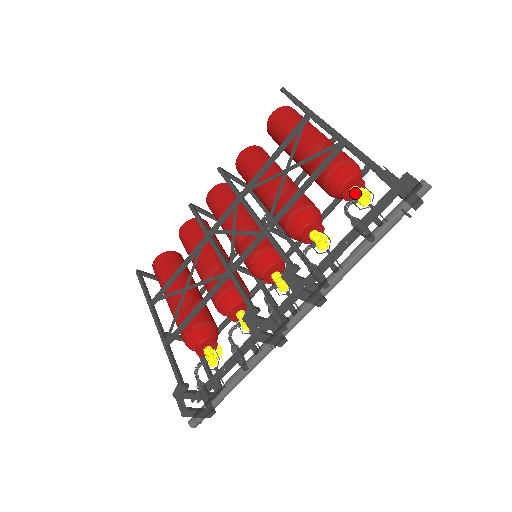
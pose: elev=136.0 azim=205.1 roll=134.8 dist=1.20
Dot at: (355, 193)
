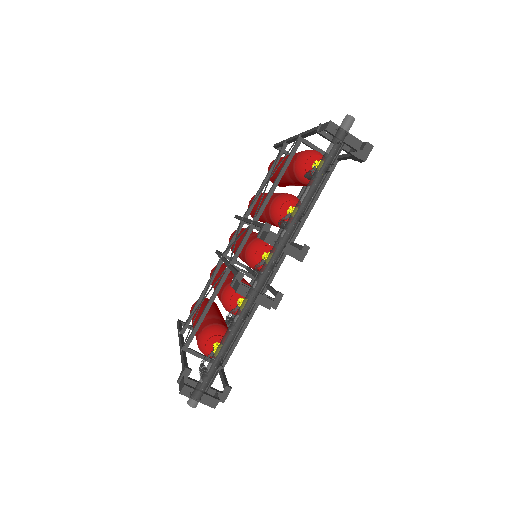
Dot at: (315, 165)
